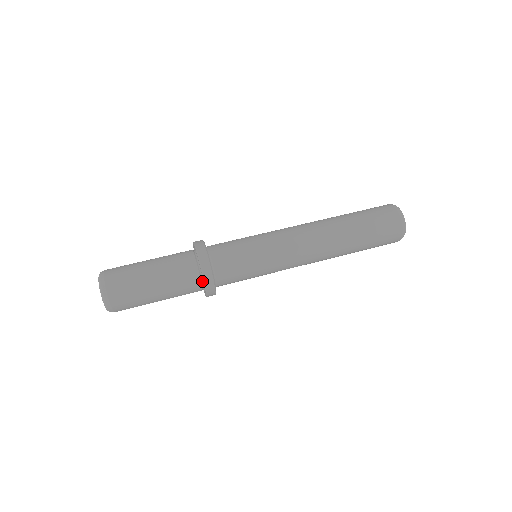
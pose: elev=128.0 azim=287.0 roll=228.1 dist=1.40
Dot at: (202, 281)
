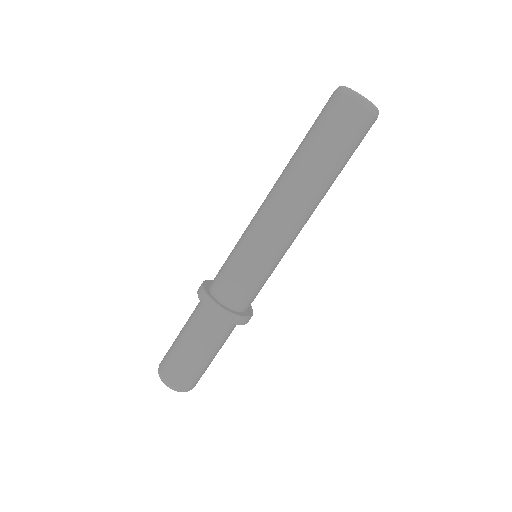
Dot at: occluded
